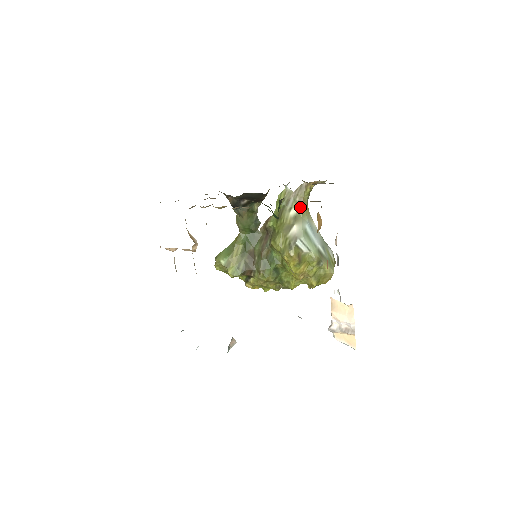
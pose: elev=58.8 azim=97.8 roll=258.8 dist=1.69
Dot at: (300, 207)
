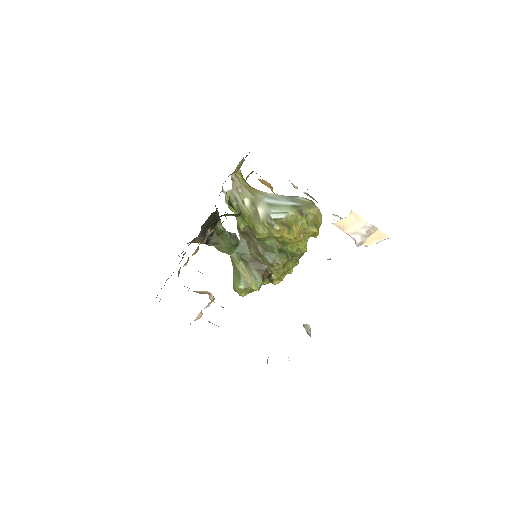
Dot at: (247, 193)
